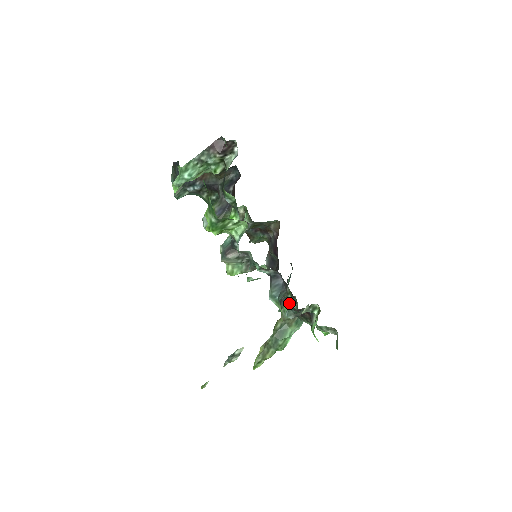
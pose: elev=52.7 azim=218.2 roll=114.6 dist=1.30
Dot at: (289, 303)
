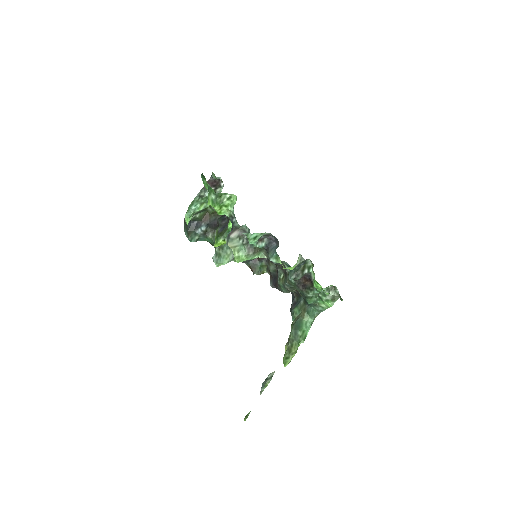
Dot at: (288, 266)
